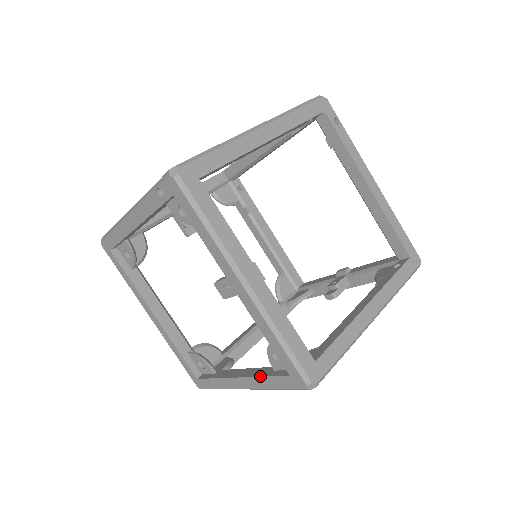
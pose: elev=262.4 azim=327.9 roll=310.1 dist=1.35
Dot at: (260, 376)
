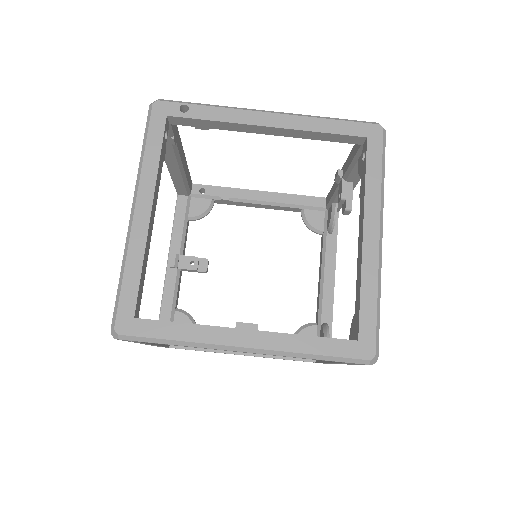
Dot at: occluded
